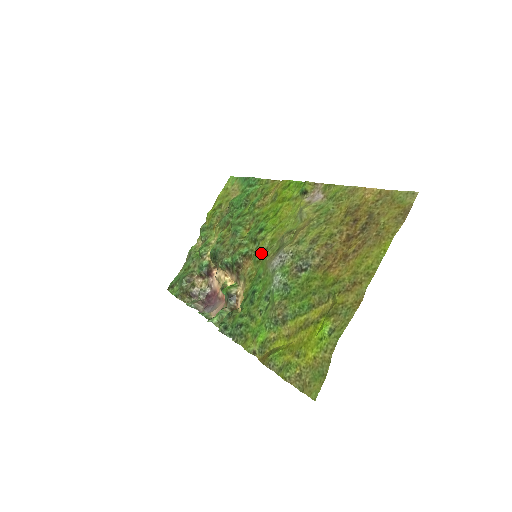
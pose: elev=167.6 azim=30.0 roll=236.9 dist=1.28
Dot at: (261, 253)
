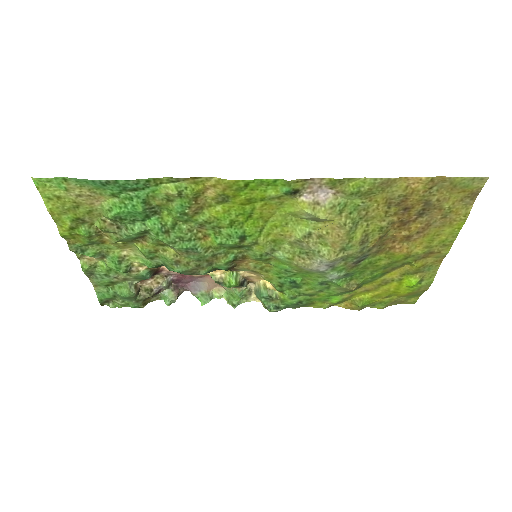
Dot at: (267, 255)
